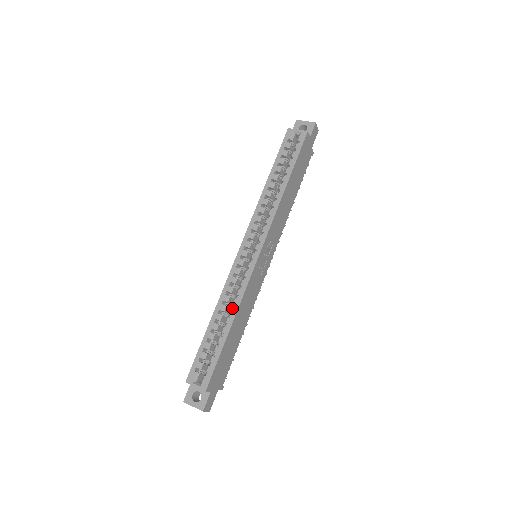
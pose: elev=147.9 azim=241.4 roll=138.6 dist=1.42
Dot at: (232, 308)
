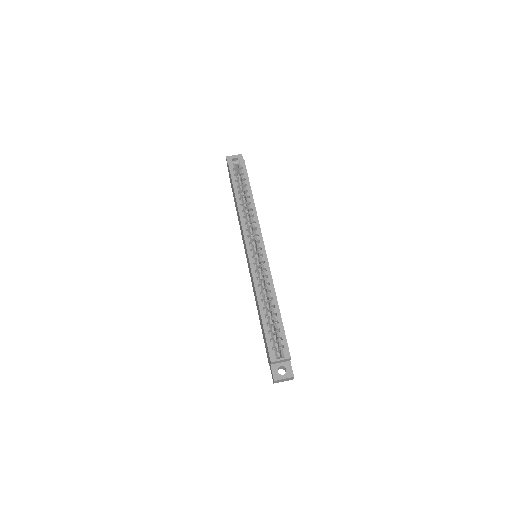
Dot at: (270, 293)
